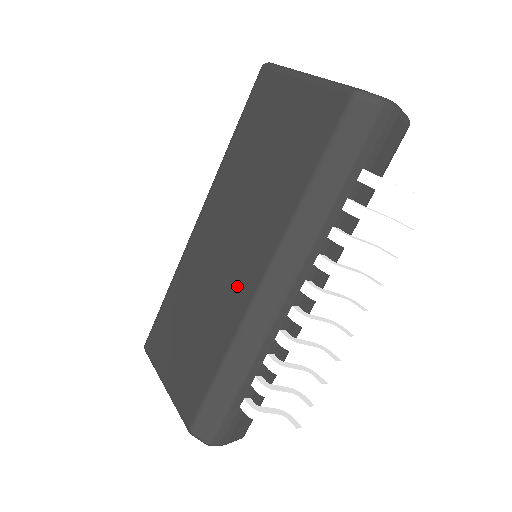
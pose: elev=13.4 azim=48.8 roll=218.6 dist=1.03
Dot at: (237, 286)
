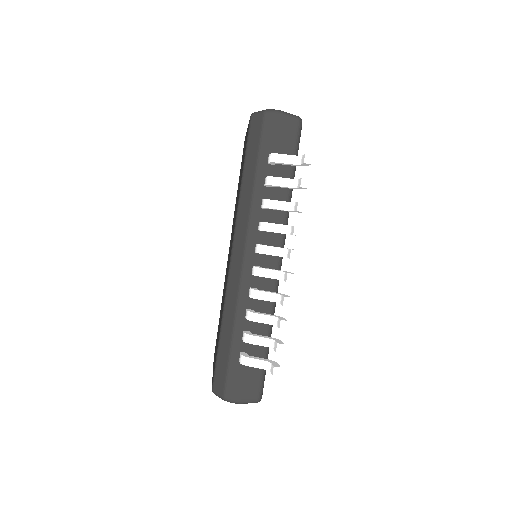
Dot at: occluded
